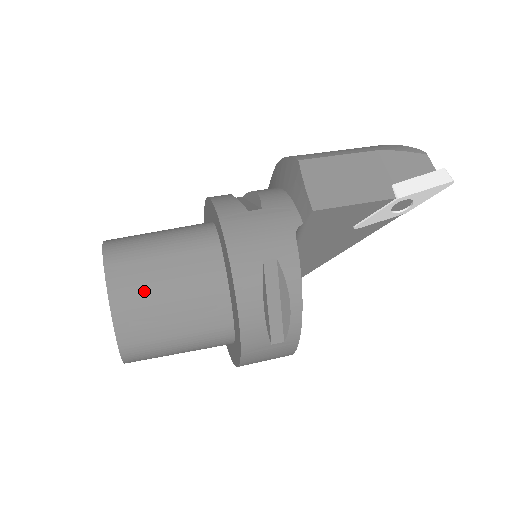
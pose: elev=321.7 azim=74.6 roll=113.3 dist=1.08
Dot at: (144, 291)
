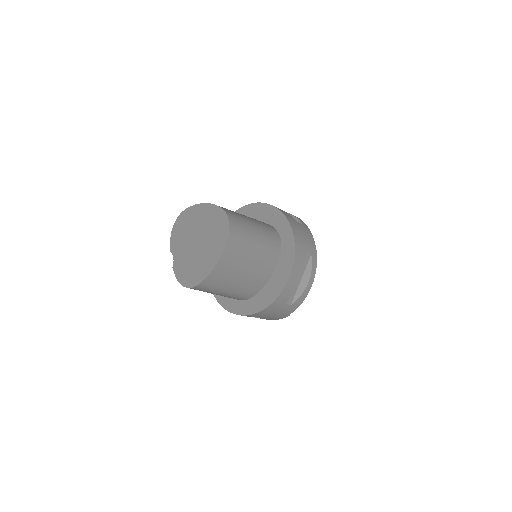
Dot at: occluded
